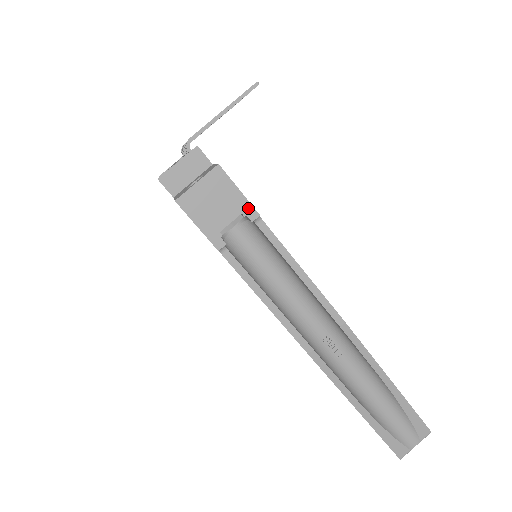
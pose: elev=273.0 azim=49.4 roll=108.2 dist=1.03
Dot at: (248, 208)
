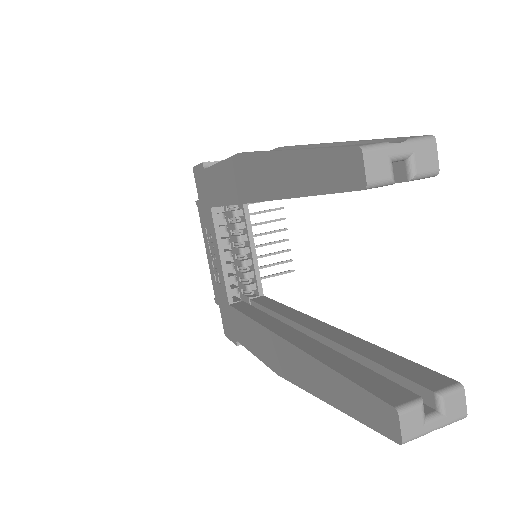
Dot at: occluded
